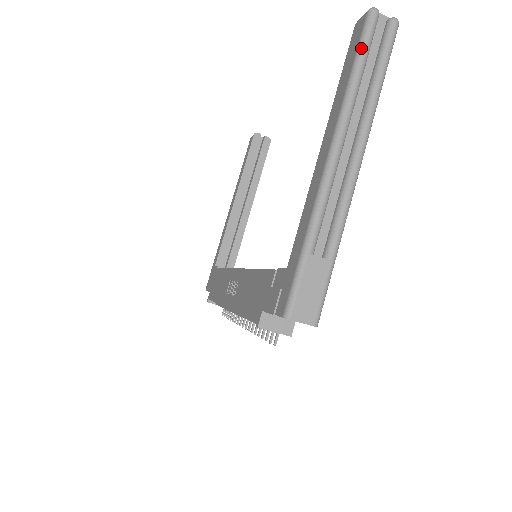
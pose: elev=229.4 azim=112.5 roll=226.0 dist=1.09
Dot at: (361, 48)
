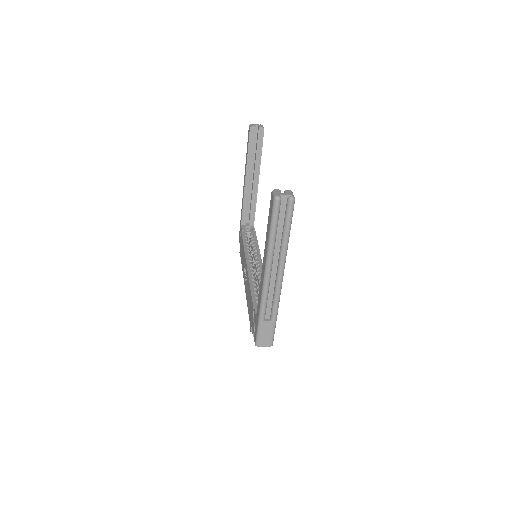
Dot at: (272, 223)
